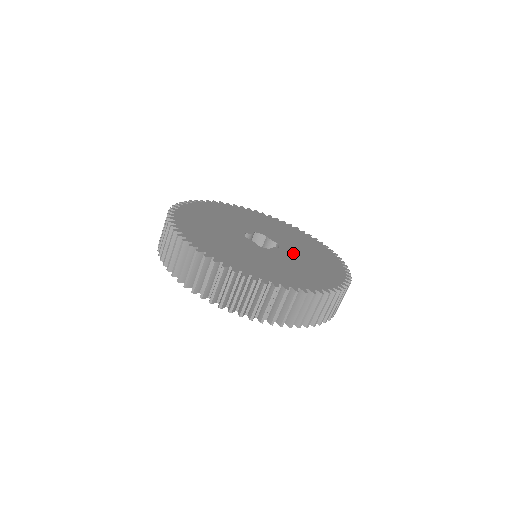
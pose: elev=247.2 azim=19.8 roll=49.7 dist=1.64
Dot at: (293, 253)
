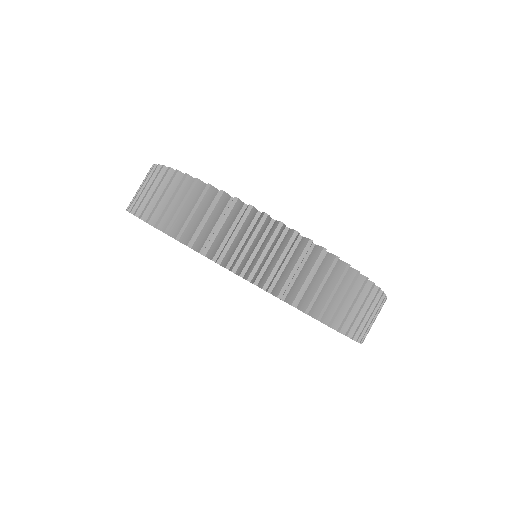
Dot at: occluded
